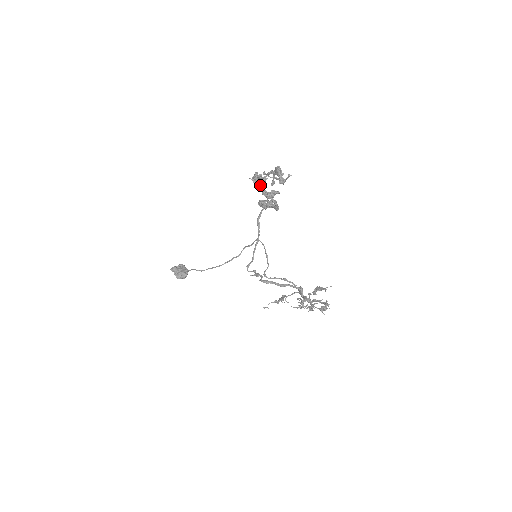
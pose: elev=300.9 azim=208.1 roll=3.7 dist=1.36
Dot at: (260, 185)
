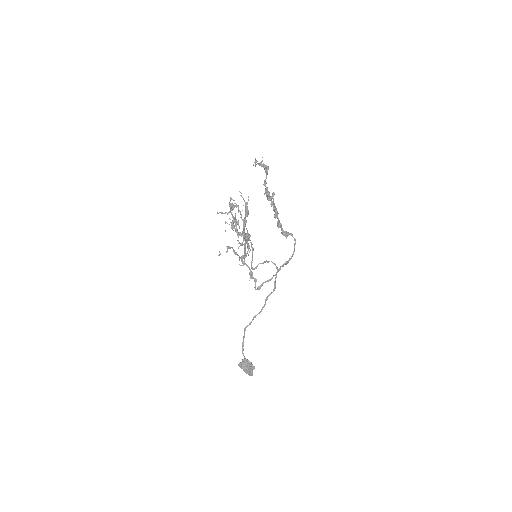
Dot at: (268, 195)
